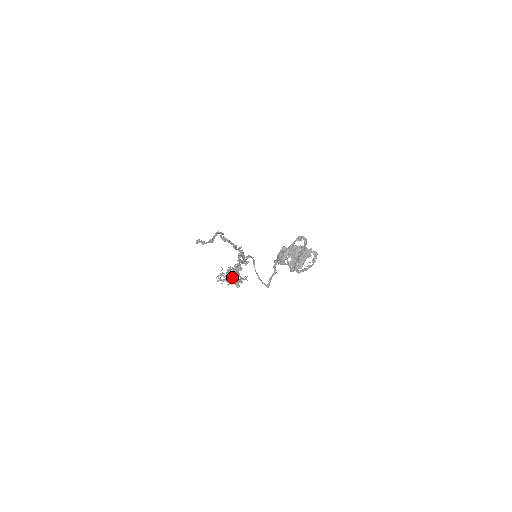
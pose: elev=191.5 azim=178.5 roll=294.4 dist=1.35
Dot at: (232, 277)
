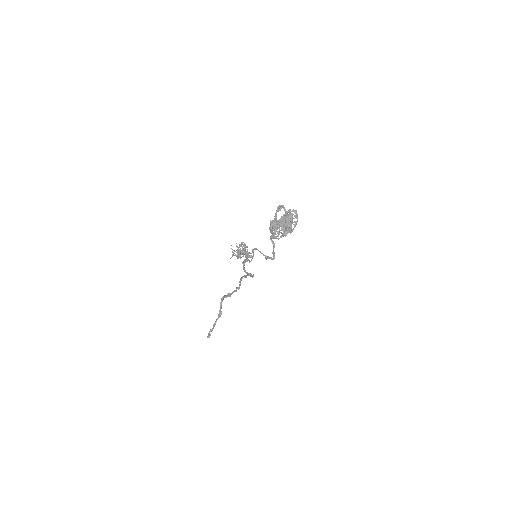
Dot at: occluded
